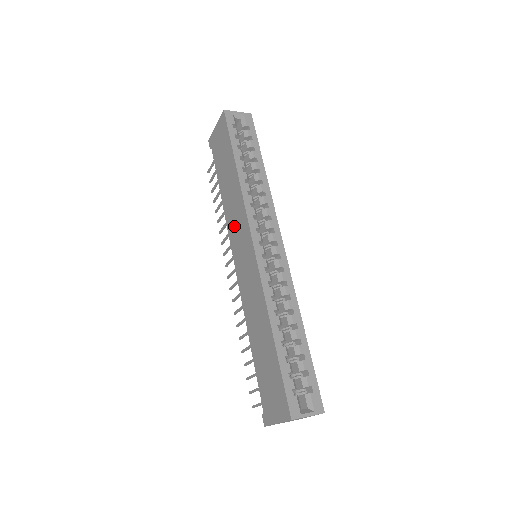
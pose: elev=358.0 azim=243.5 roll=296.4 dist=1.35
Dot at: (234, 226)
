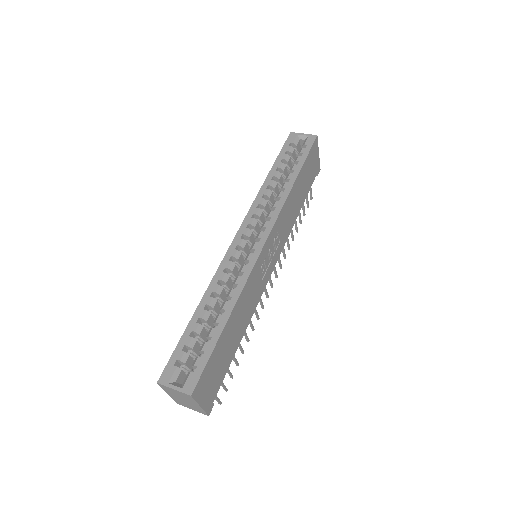
Dot at: occluded
